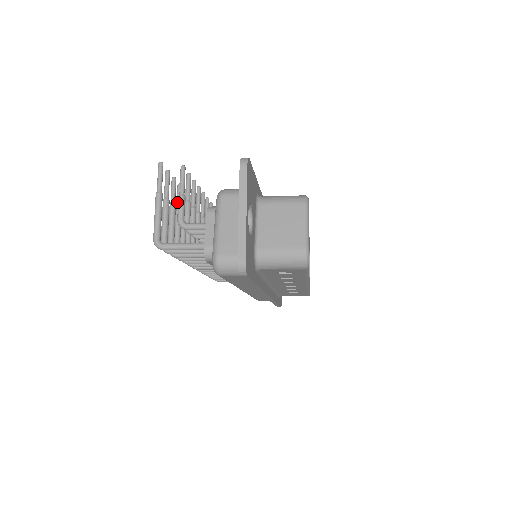
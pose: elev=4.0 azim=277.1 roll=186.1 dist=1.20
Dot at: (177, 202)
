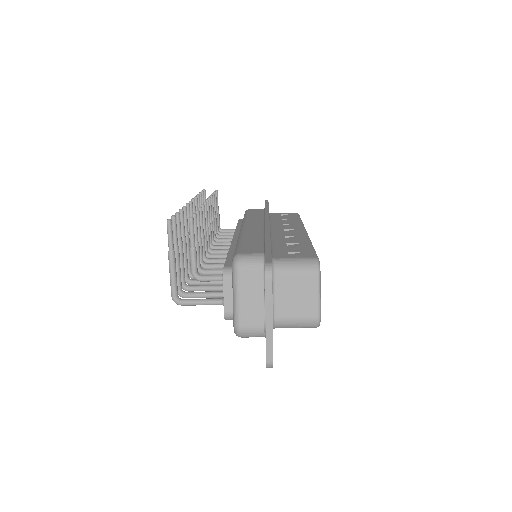
Dot at: (181, 229)
